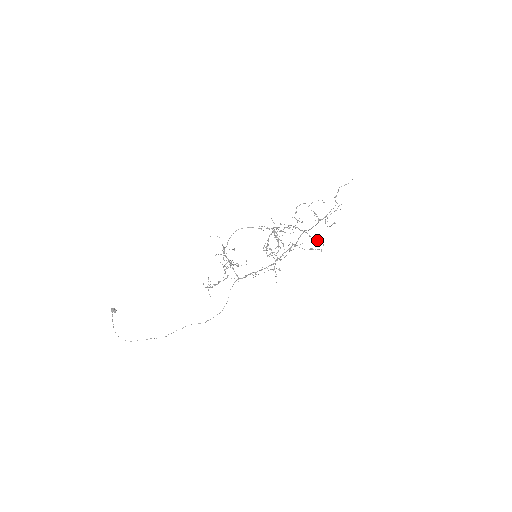
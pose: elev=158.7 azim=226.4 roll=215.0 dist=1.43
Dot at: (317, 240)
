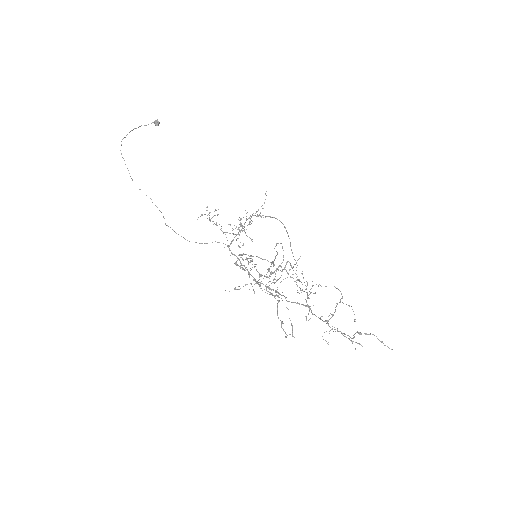
Dot at: occluded
